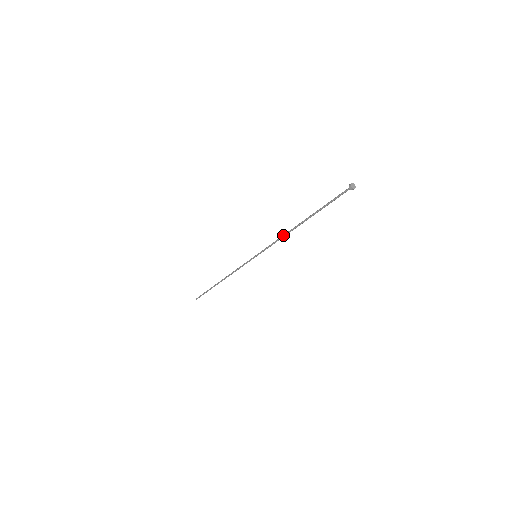
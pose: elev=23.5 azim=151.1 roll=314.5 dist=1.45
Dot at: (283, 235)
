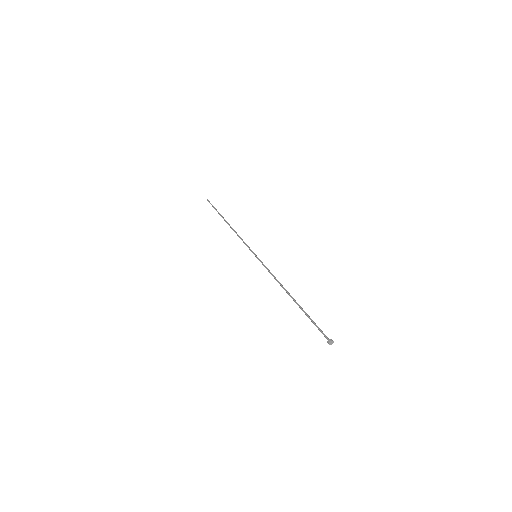
Dot at: (277, 281)
